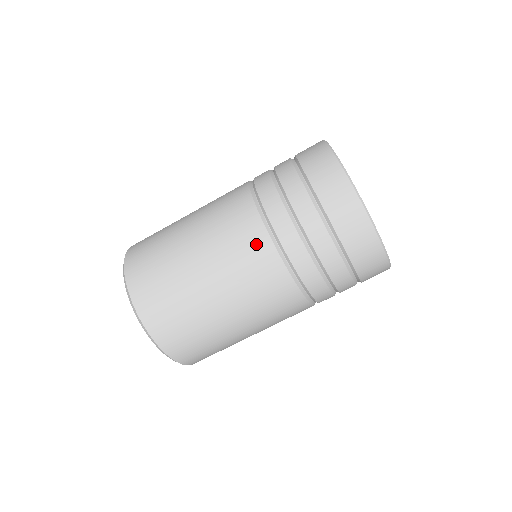
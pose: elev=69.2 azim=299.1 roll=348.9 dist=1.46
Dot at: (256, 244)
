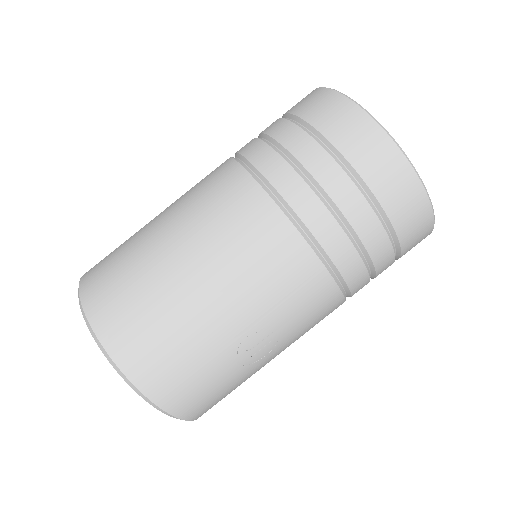
Dot at: occluded
